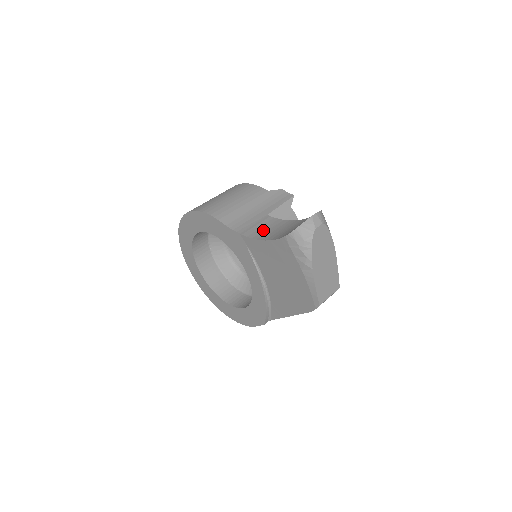
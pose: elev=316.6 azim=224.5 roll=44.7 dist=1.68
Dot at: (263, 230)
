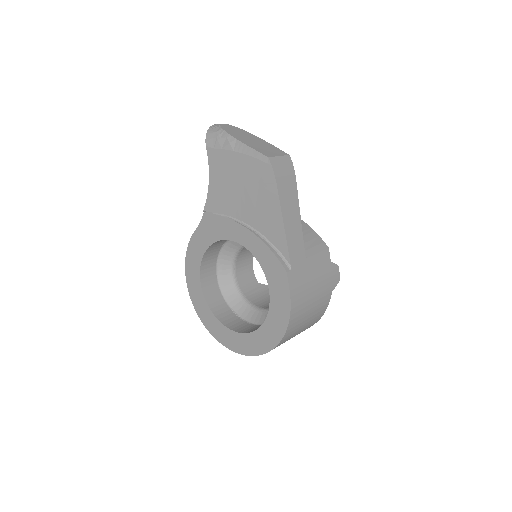
Dot at: occluded
